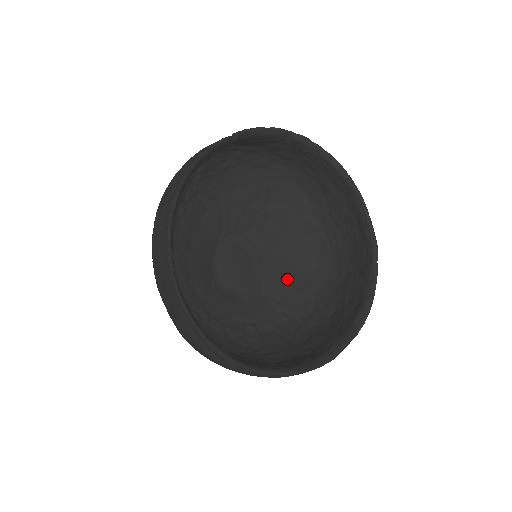
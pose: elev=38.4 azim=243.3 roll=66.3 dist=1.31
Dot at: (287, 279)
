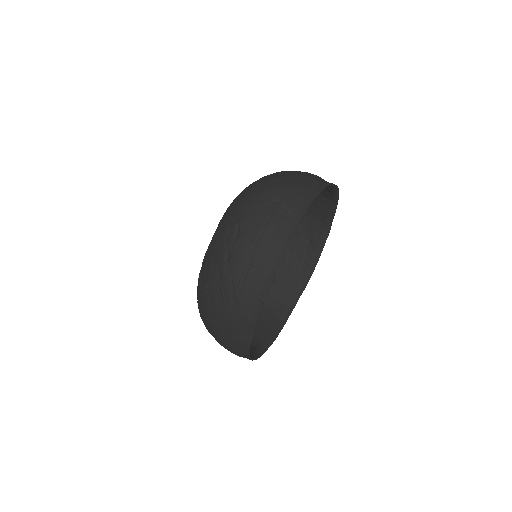
Dot at: occluded
